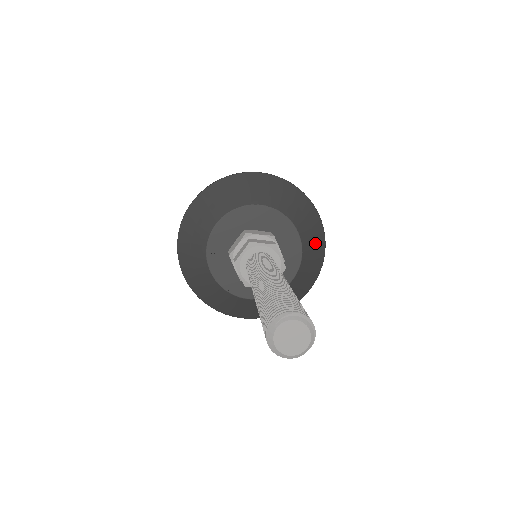
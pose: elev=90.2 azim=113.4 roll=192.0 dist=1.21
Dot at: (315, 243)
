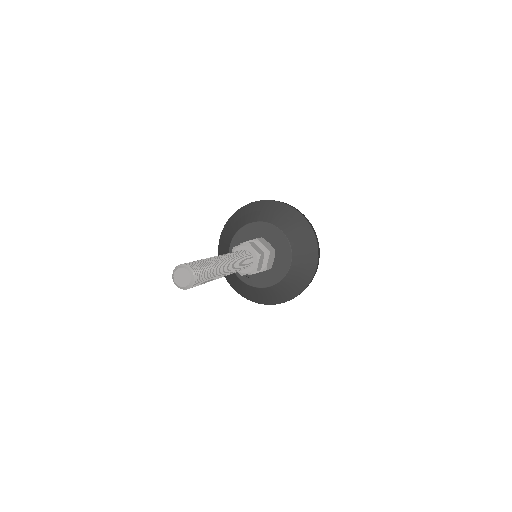
Dot at: (301, 233)
